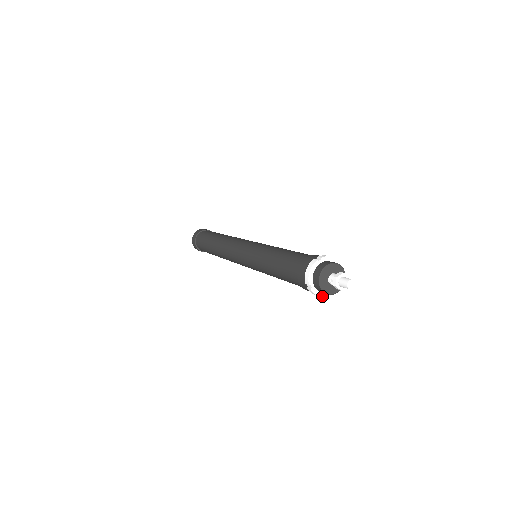
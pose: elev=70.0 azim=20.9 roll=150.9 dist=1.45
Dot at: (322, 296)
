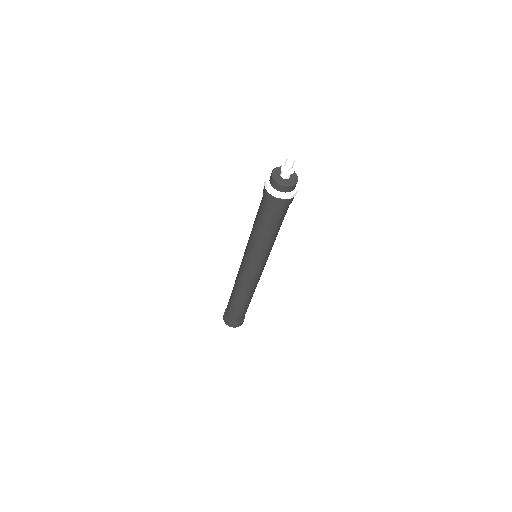
Dot at: (294, 193)
